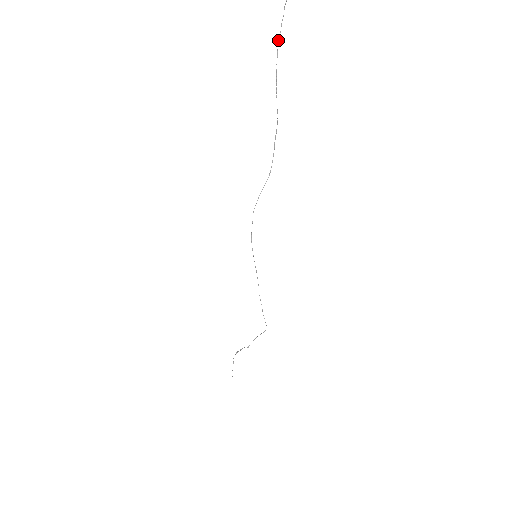
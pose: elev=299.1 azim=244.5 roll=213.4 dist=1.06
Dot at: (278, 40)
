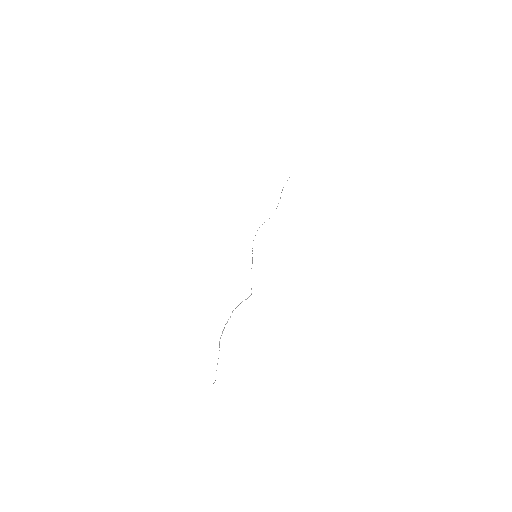
Dot at: occluded
